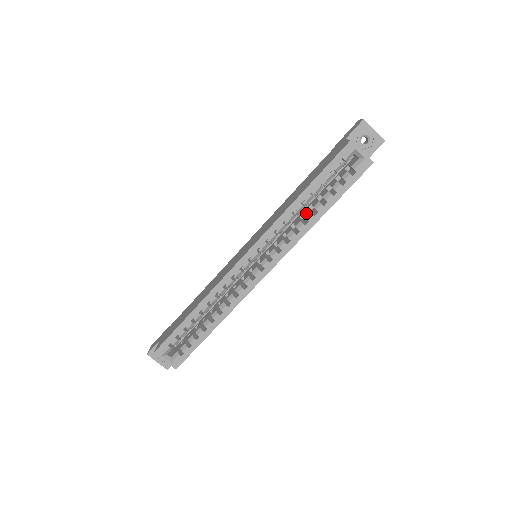
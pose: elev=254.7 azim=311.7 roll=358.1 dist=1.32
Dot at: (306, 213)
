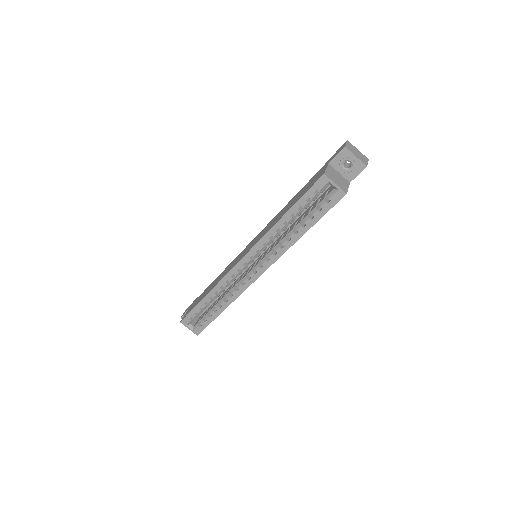
Dot at: (290, 230)
